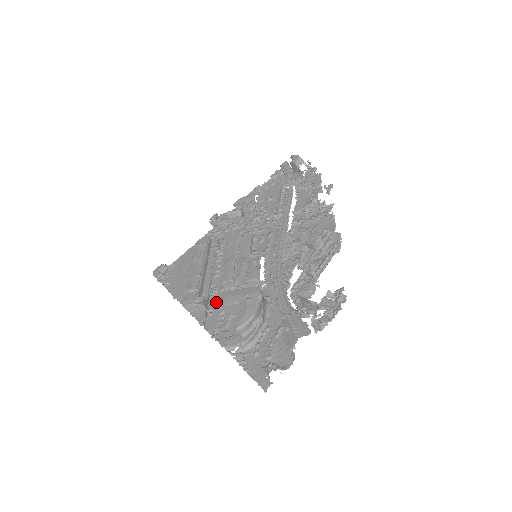
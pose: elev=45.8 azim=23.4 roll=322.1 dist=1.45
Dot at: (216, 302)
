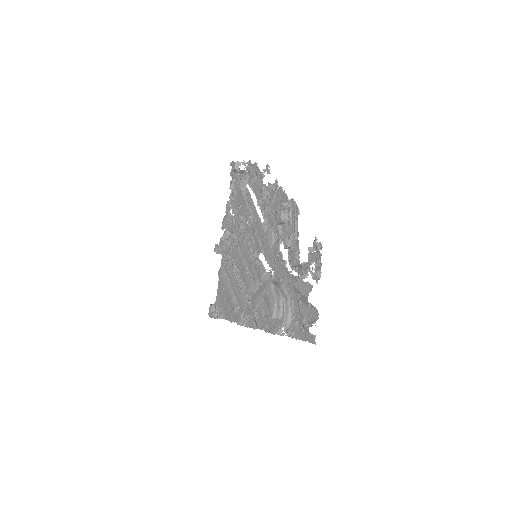
Dot at: occluded
